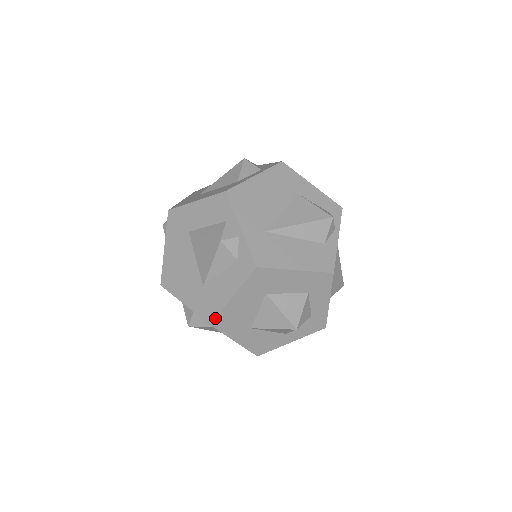
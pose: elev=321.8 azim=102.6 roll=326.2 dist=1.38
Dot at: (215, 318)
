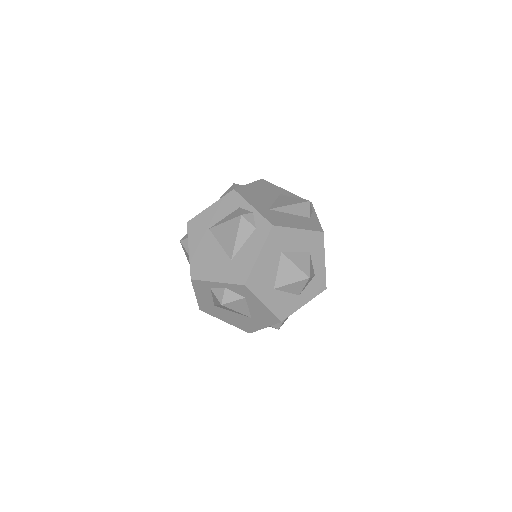
Dot at: (248, 278)
